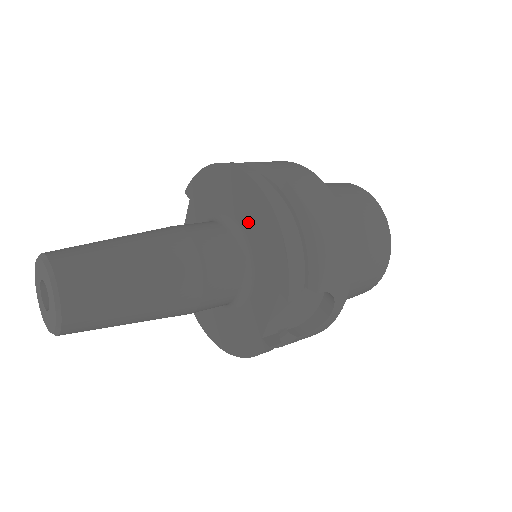
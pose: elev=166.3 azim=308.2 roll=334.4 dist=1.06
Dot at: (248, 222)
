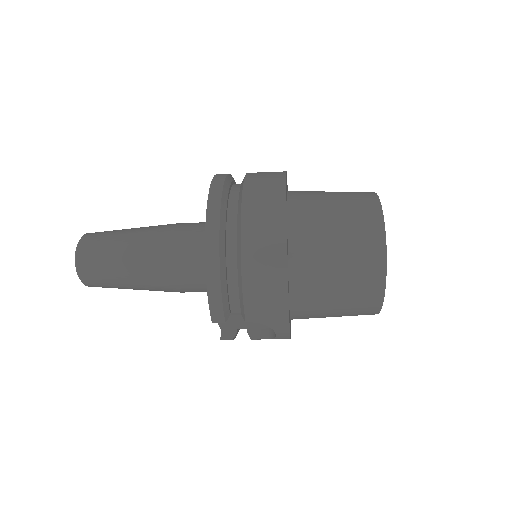
Dot at: occluded
